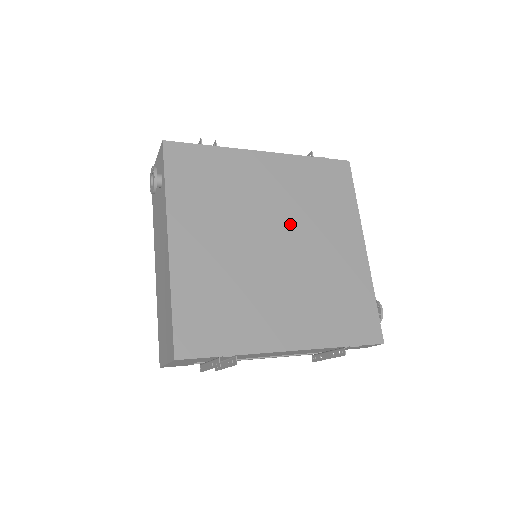
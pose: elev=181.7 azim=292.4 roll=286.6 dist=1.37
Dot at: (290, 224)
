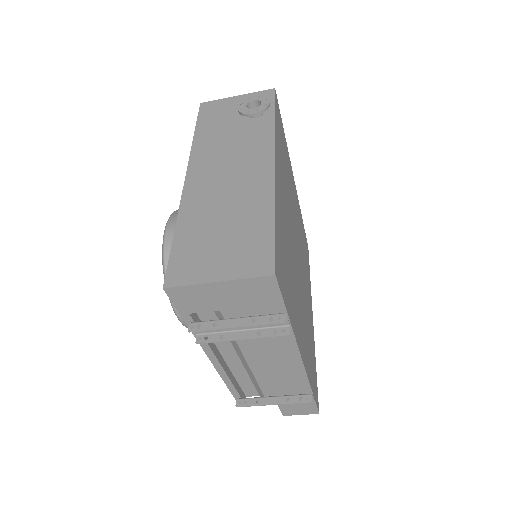
Dot at: (300, 250)
